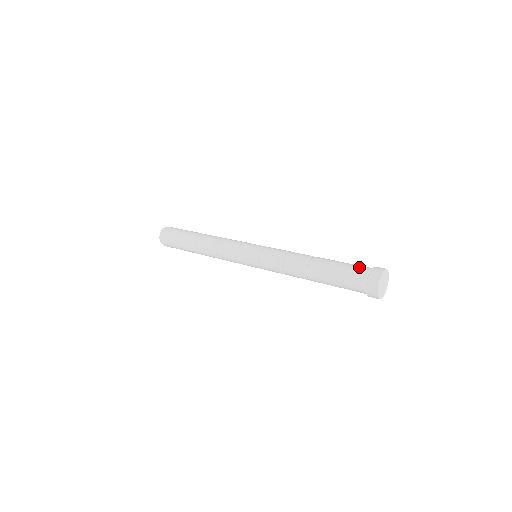
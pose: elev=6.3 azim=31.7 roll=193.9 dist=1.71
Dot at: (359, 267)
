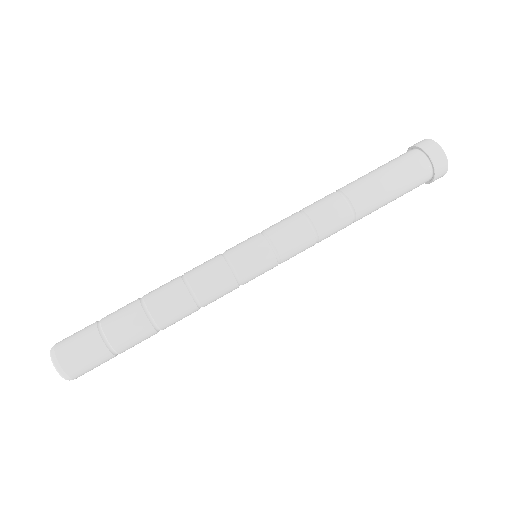
Dot at: (412, 166)
